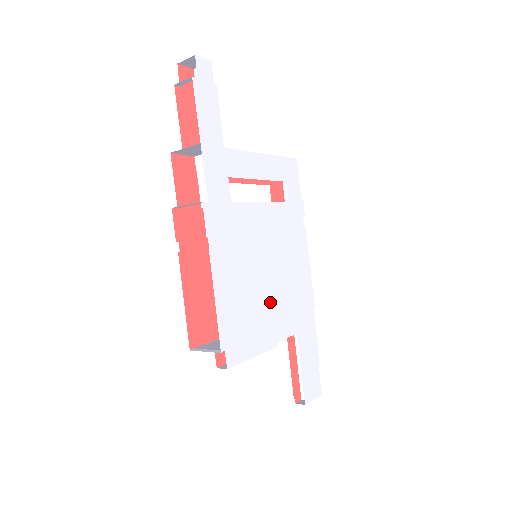
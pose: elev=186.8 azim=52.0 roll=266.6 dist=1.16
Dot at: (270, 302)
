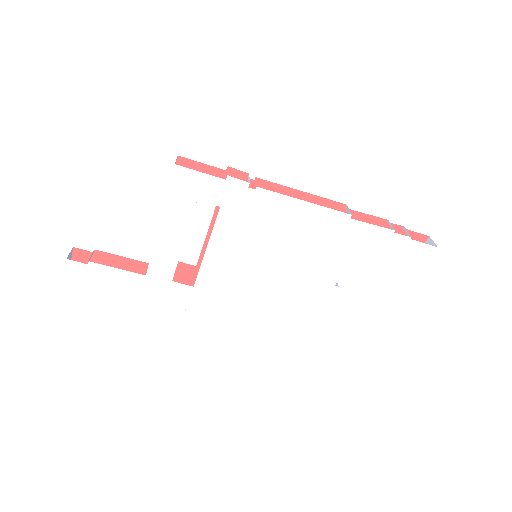
Dot at: (298, 278)
